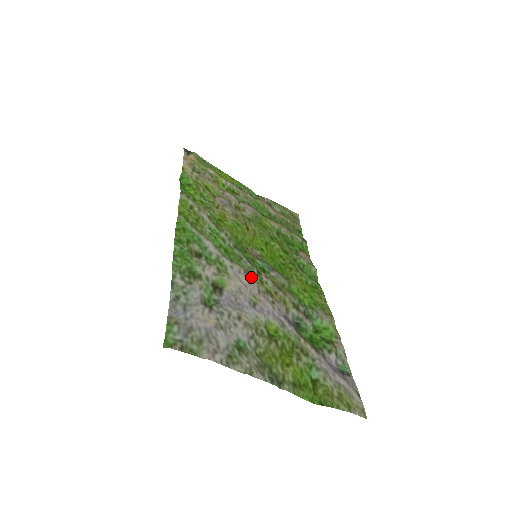
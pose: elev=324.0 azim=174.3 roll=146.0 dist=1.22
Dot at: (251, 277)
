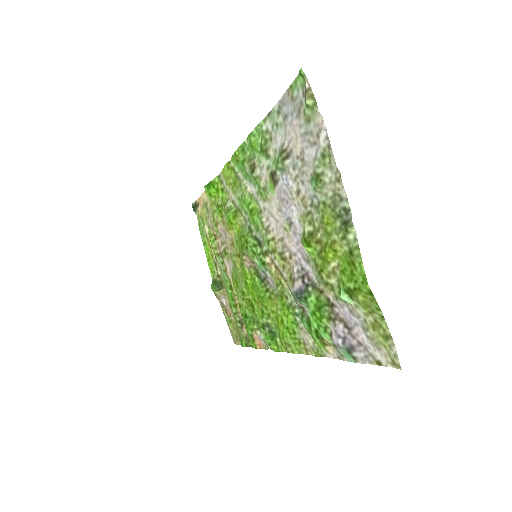
Dot at: (271, 235)
